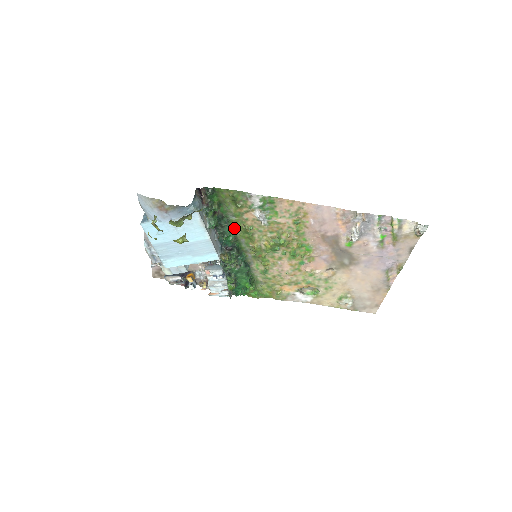
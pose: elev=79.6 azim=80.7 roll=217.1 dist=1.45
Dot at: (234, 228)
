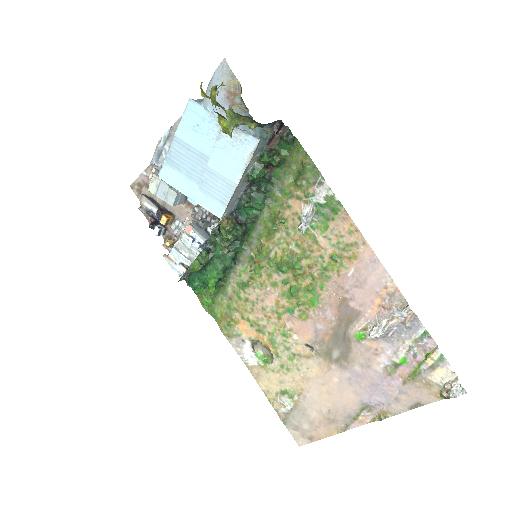
Dot at: (266, 205)
